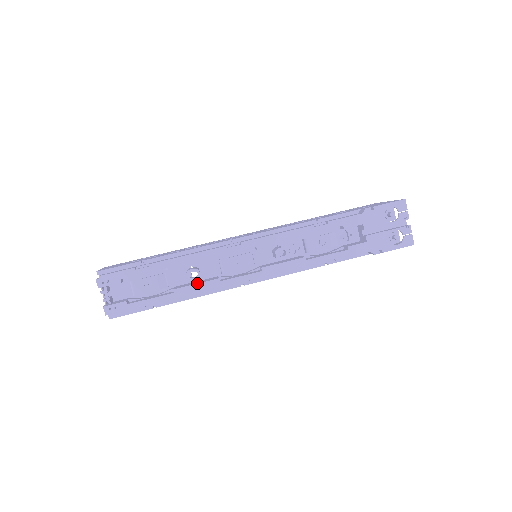
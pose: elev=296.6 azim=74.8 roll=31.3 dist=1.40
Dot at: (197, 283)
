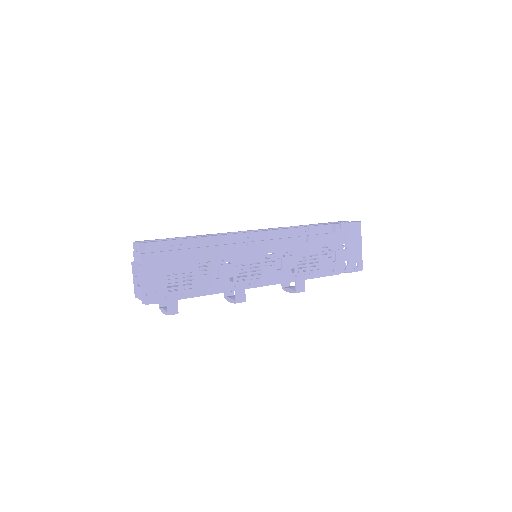
Dot at: occluded
